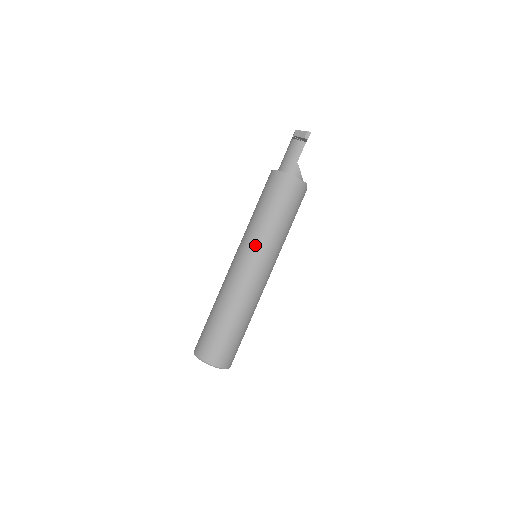
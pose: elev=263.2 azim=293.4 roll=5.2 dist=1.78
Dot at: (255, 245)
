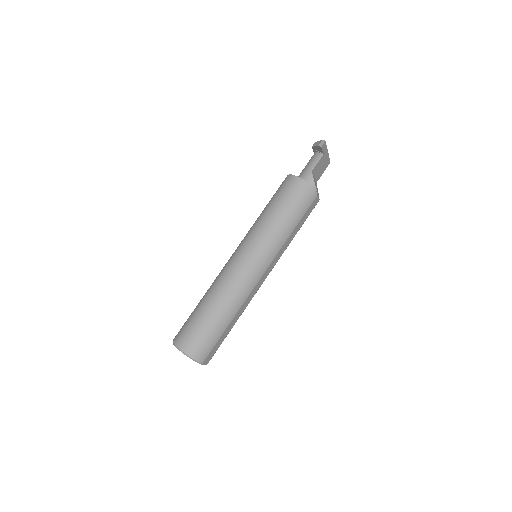
Dot at: (251, 238)
